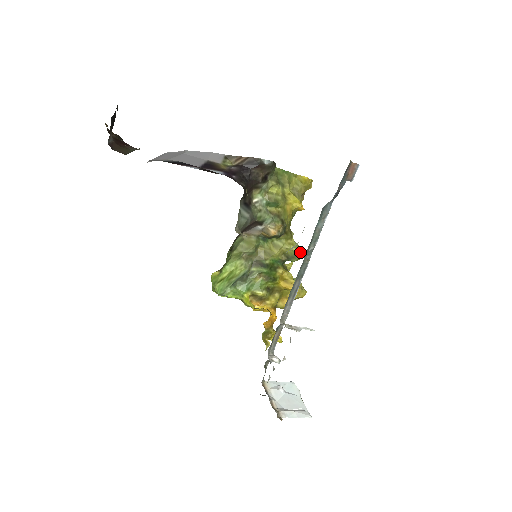
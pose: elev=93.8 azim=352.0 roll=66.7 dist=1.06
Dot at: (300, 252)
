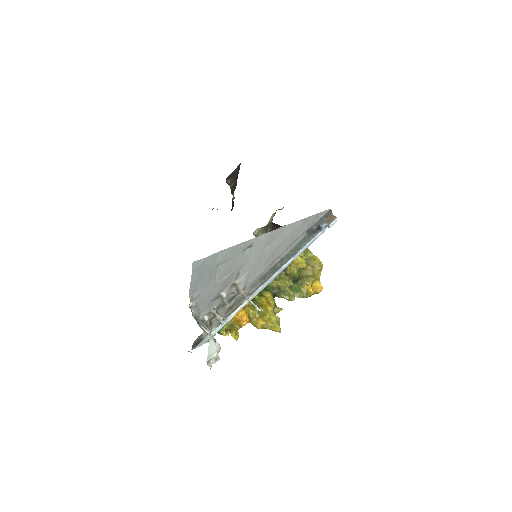
Dot at: (289, 291)
